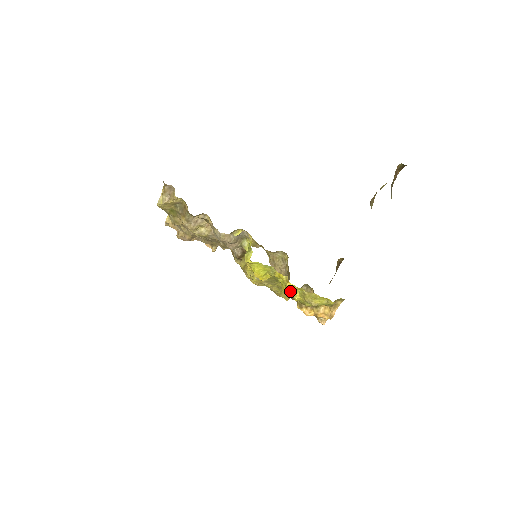
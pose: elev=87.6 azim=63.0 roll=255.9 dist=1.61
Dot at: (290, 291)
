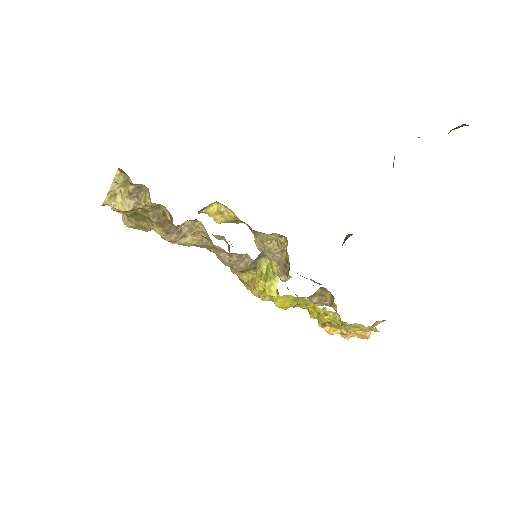
Dot at: occluded
